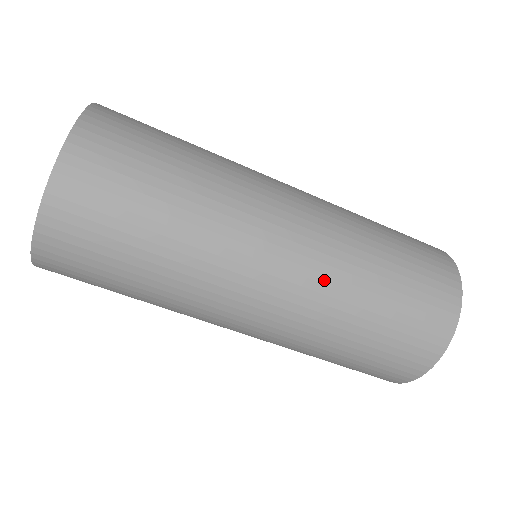
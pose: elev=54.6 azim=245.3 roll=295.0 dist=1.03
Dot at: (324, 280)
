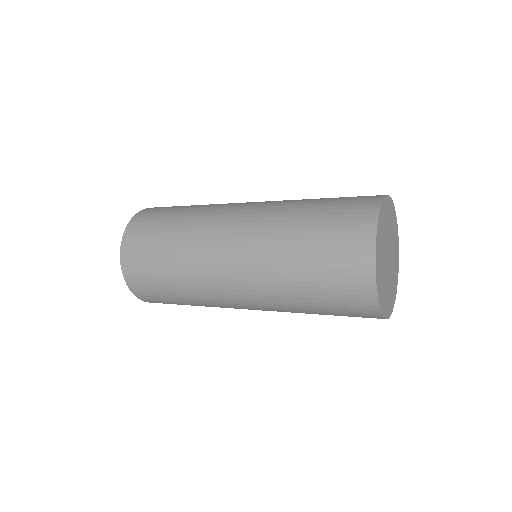
Dot at: (261, 277)
